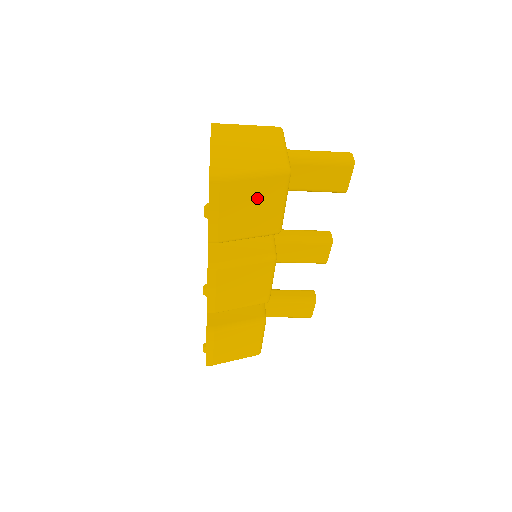
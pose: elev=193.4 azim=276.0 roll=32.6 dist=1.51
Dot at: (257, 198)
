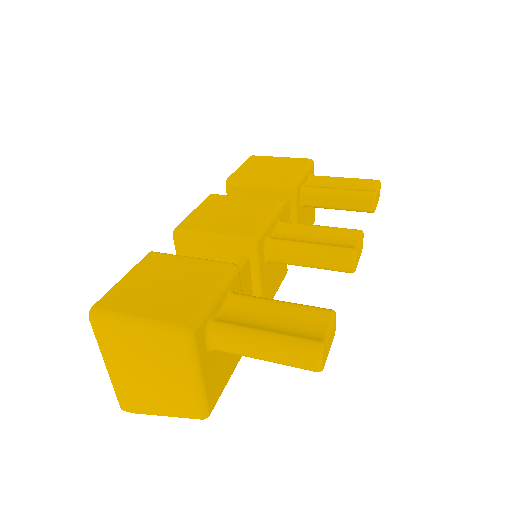
Dot at: occluded
